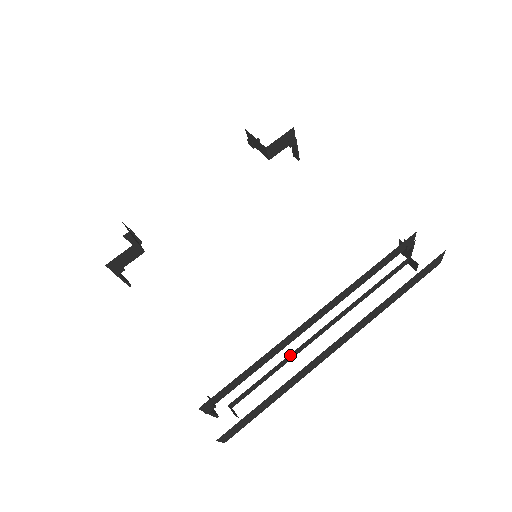
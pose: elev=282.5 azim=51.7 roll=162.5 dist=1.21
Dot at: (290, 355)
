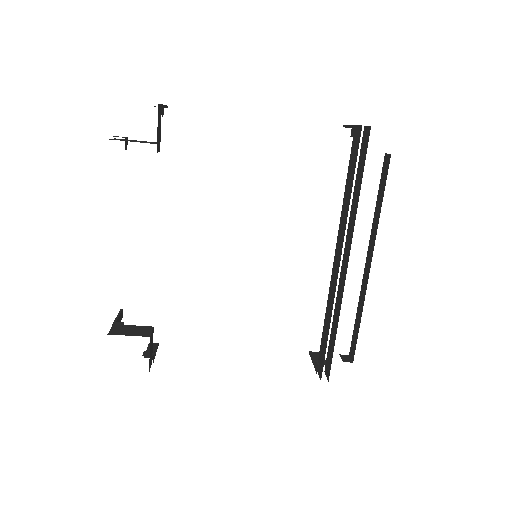
Dot at: occluded
